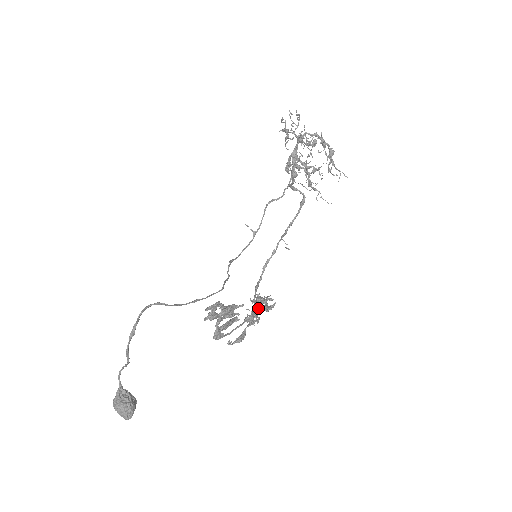
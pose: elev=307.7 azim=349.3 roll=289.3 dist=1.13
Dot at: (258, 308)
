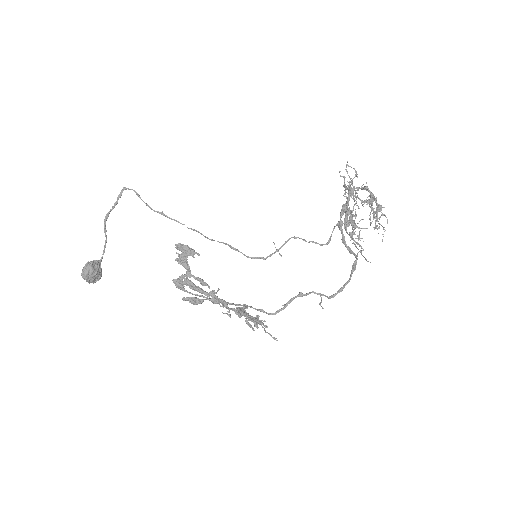
Dot at: occluded
